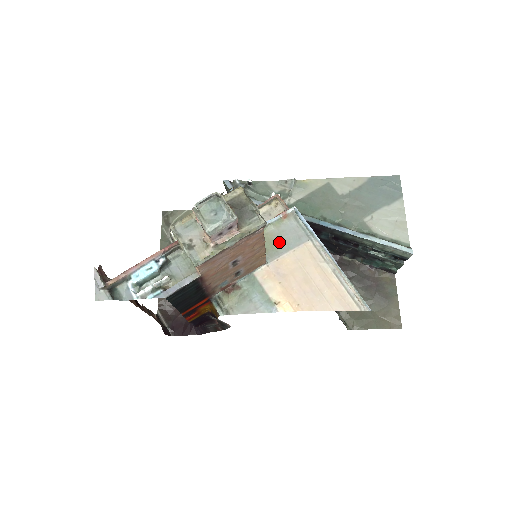
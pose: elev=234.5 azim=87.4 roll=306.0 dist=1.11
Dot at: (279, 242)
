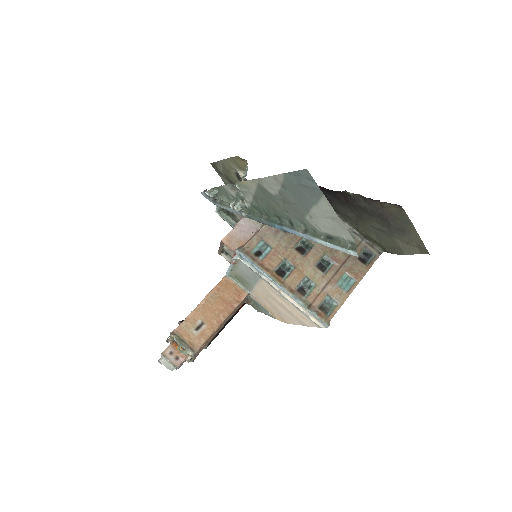
Dot at: (246, 280)
